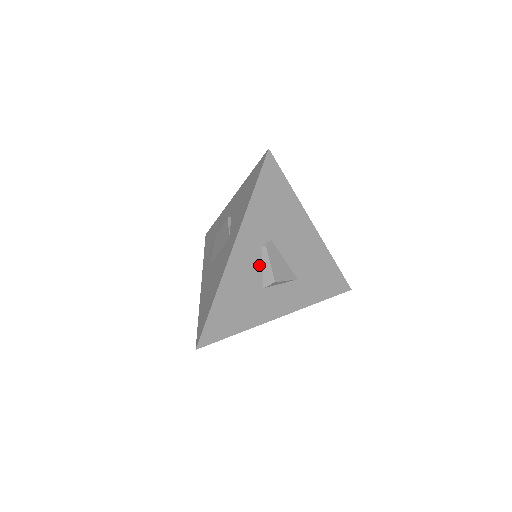
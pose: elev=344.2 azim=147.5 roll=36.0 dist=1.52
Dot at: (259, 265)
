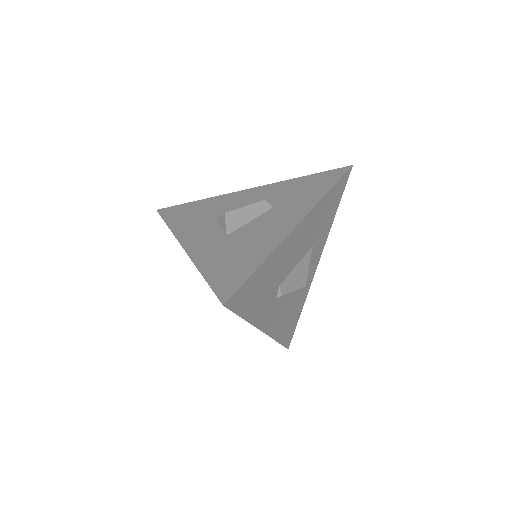
Dot at: (284, 297)
